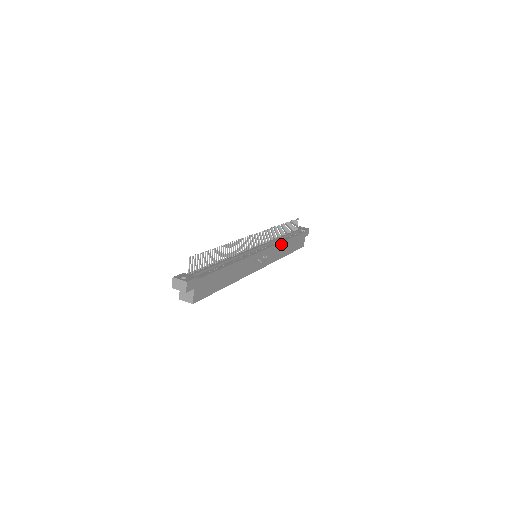
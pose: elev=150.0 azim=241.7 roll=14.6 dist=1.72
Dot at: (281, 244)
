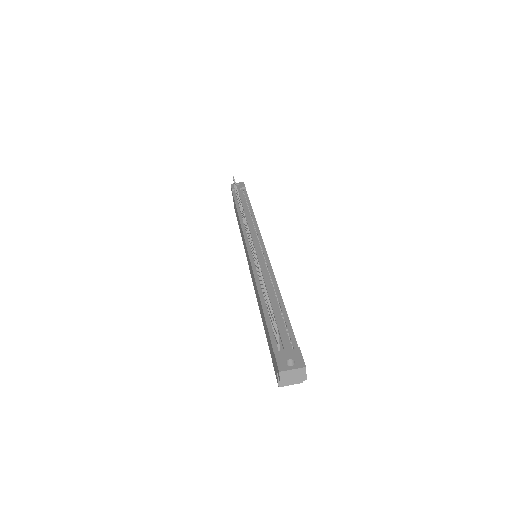
Dot at: occluded
